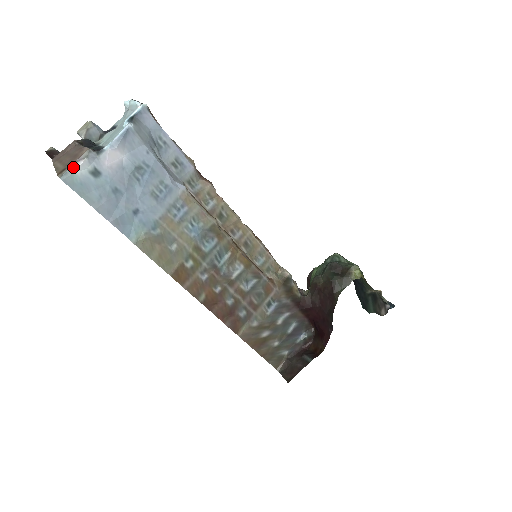
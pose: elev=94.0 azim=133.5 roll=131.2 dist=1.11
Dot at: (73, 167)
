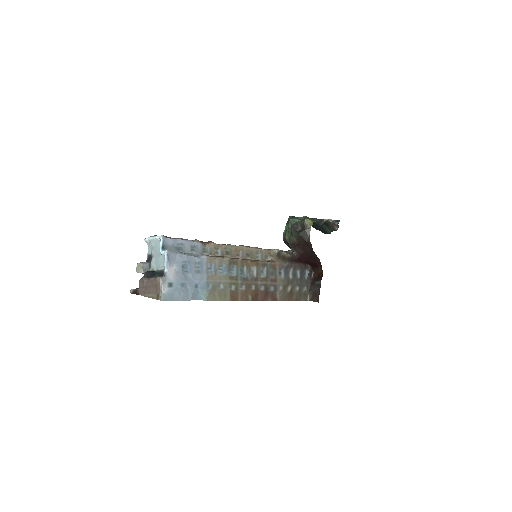
Dot at: (161, 291)
